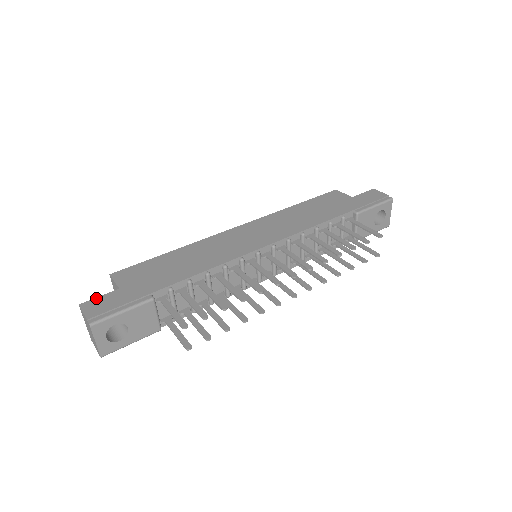
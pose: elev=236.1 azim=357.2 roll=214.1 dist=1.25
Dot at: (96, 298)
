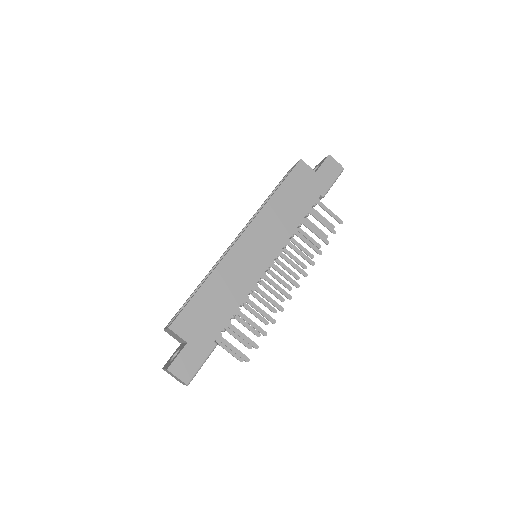
Dot at: (176, 359)
